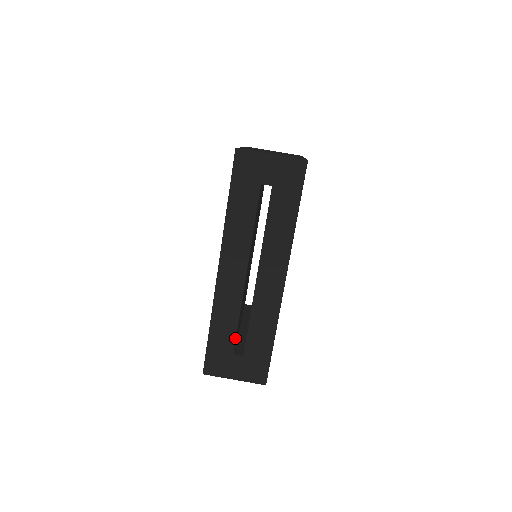
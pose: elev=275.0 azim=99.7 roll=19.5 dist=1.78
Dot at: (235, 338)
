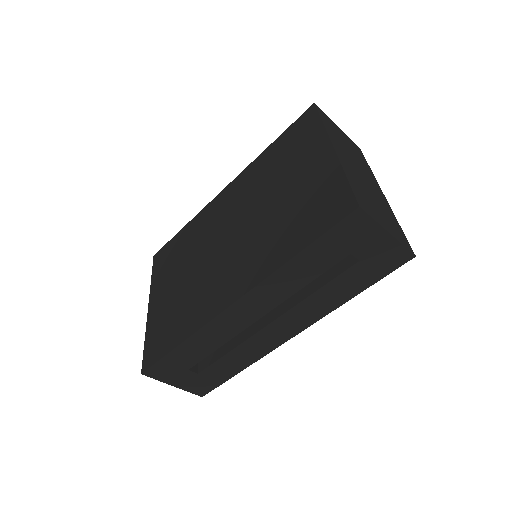
Dot at: (201, 360)
